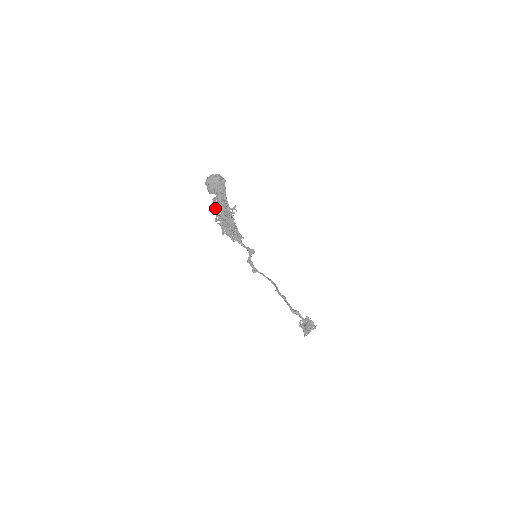
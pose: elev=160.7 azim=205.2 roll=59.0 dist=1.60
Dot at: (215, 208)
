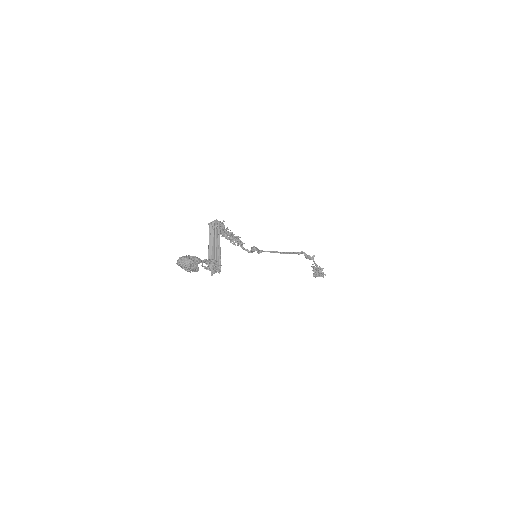
Dot at: occluded
